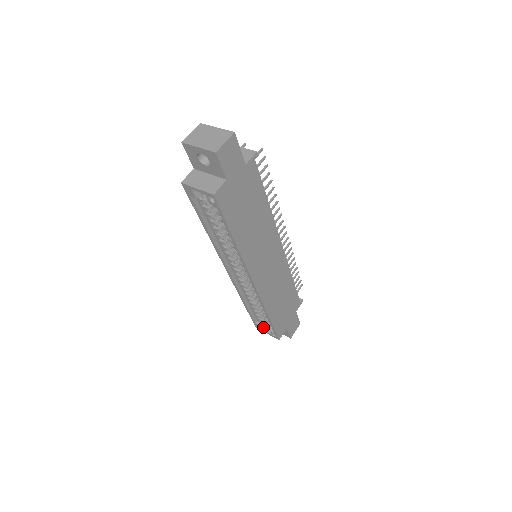
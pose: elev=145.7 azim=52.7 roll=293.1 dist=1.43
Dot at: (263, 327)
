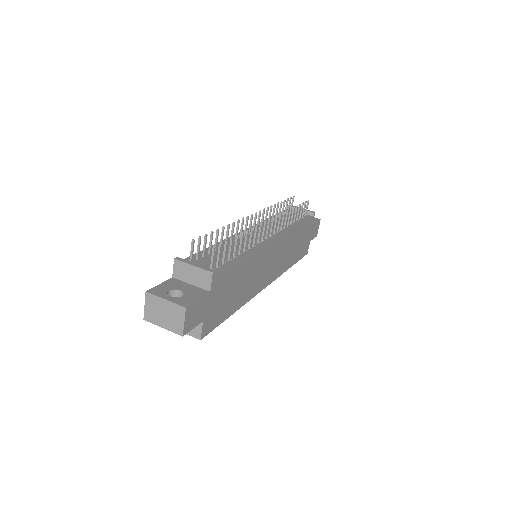
Dot at: occluded
